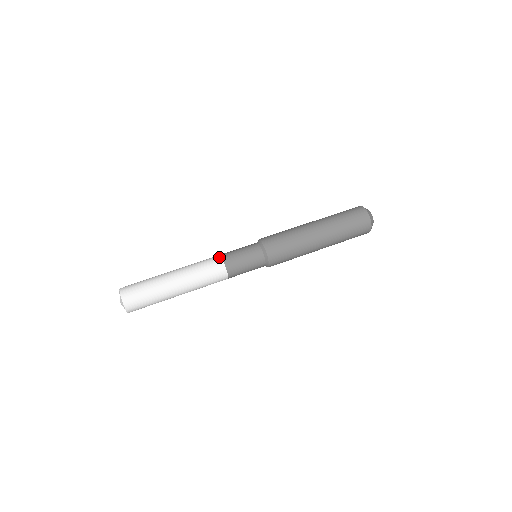
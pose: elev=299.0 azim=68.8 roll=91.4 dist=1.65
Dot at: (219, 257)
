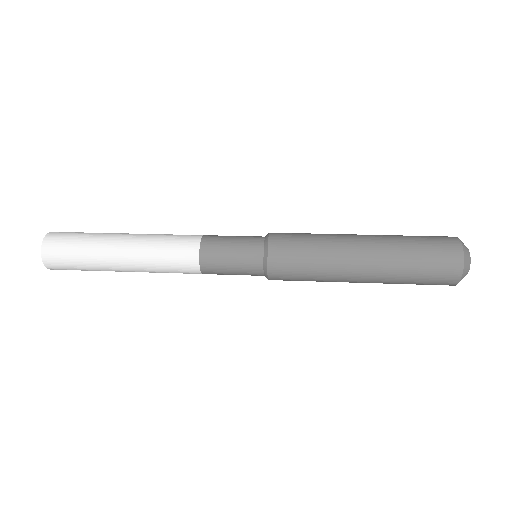
Dot at: occluded
